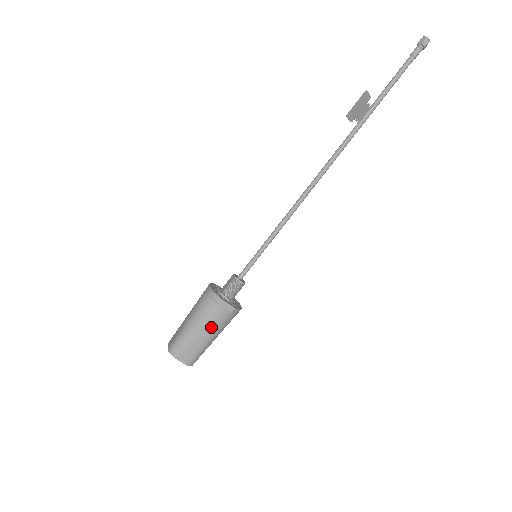
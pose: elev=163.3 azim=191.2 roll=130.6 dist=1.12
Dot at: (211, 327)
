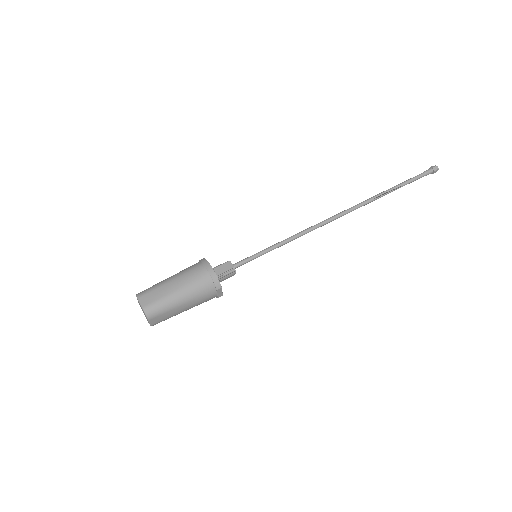
Dot at: (195, 304)
